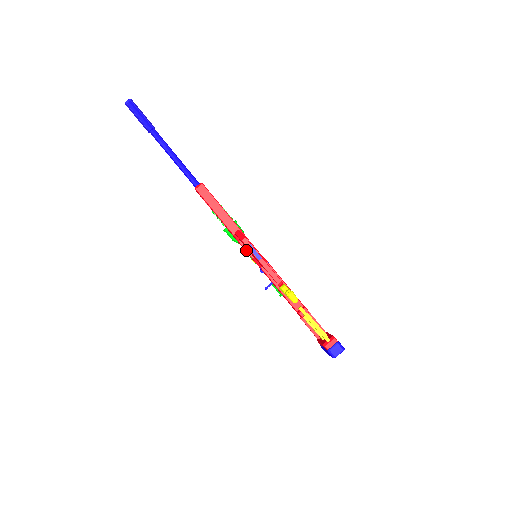
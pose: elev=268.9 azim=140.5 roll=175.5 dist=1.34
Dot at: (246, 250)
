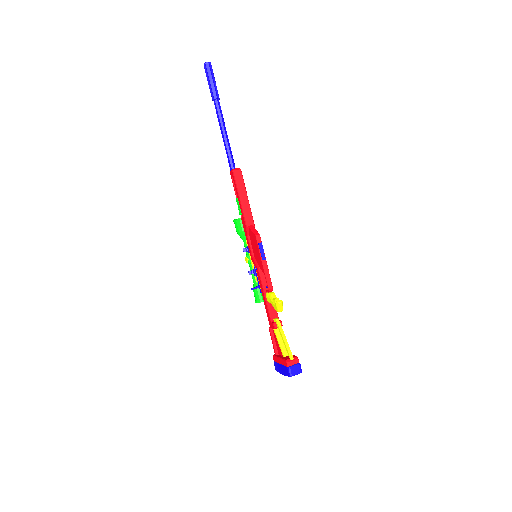
Dot at: (251, 246)
